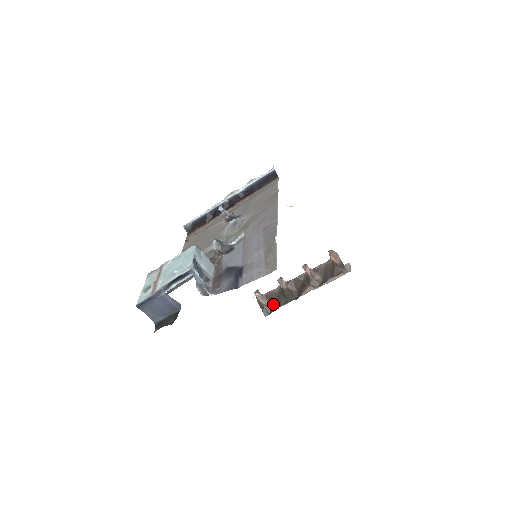
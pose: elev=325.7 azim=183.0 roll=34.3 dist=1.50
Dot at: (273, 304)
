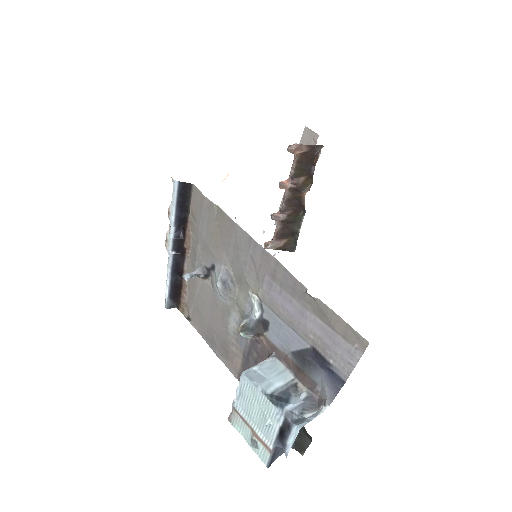
Dot at: (289, 237)
